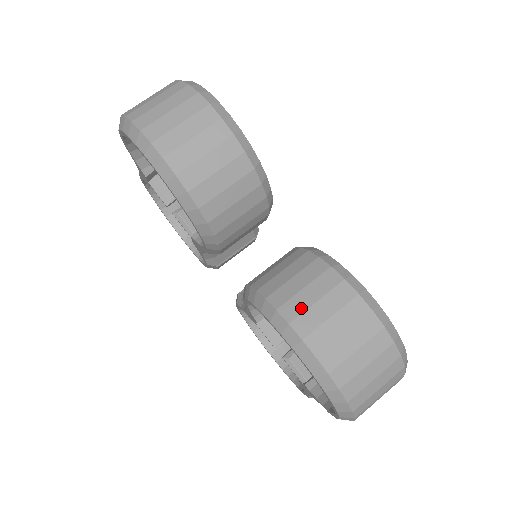
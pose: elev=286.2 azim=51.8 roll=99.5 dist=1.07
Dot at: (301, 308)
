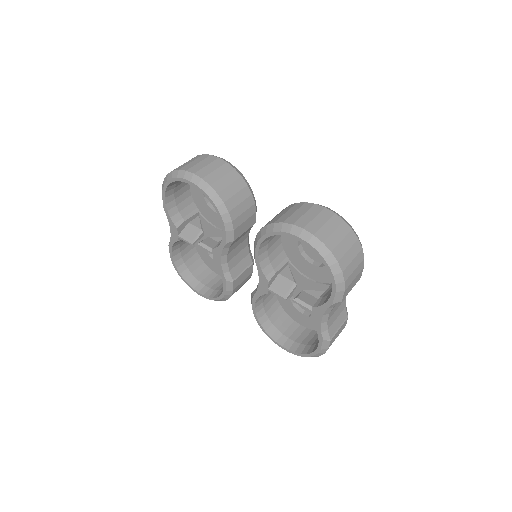
Dot at: (287, 217)
